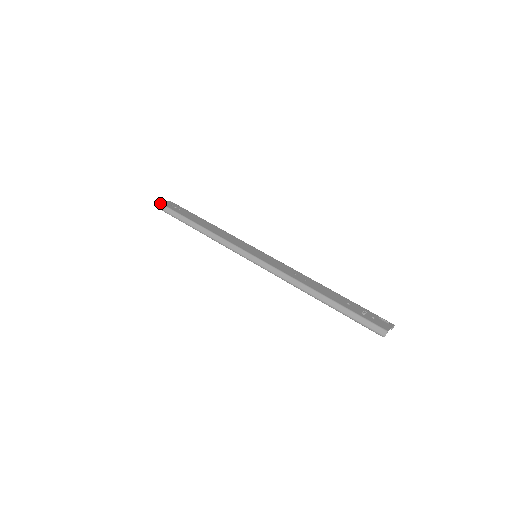
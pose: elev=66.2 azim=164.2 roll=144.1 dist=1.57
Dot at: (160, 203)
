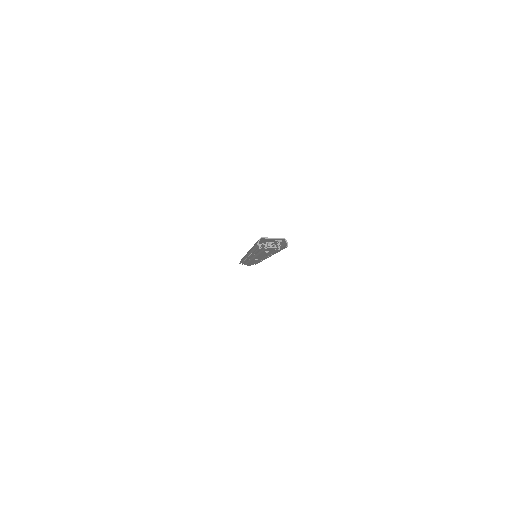
Dot at: occluded
